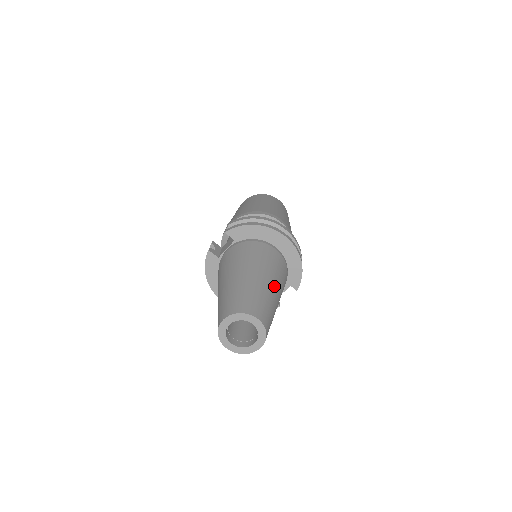
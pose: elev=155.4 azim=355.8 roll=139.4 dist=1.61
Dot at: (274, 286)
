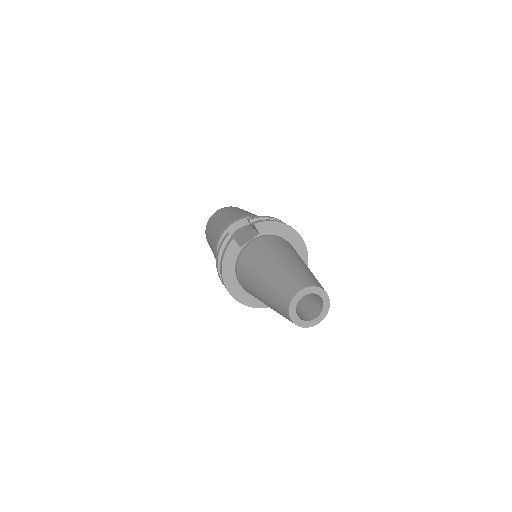
Dot at: occluded
